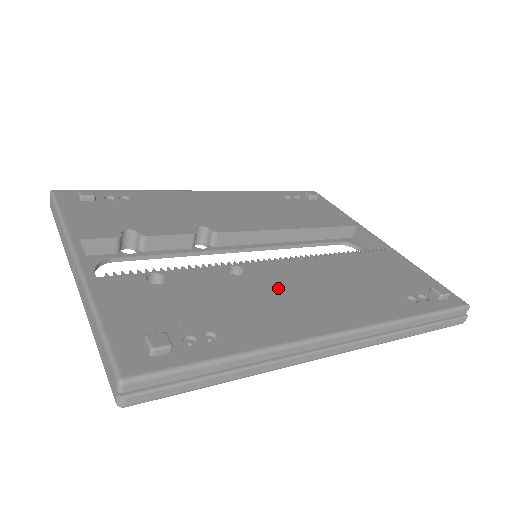
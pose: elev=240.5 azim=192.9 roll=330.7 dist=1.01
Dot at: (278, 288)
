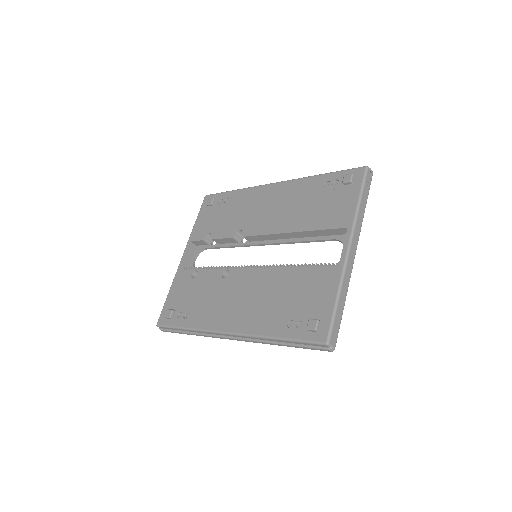
Dot at: (230, 292)
